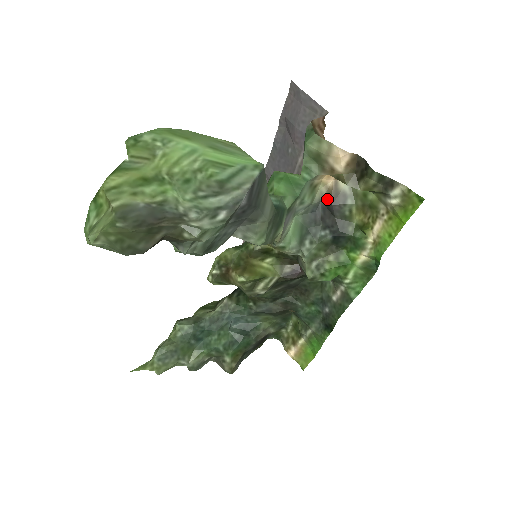
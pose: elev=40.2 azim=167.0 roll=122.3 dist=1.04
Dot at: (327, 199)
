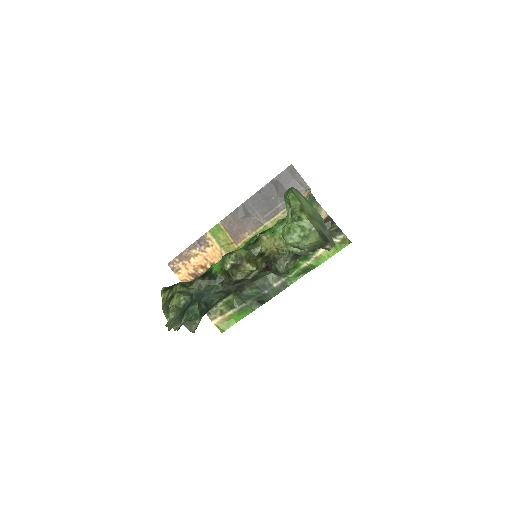
Dot at: occluded
